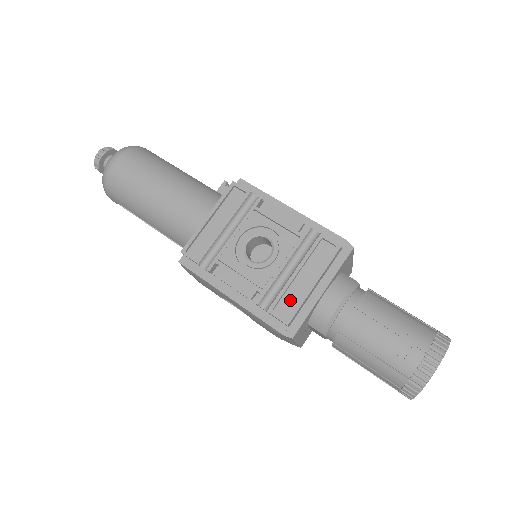
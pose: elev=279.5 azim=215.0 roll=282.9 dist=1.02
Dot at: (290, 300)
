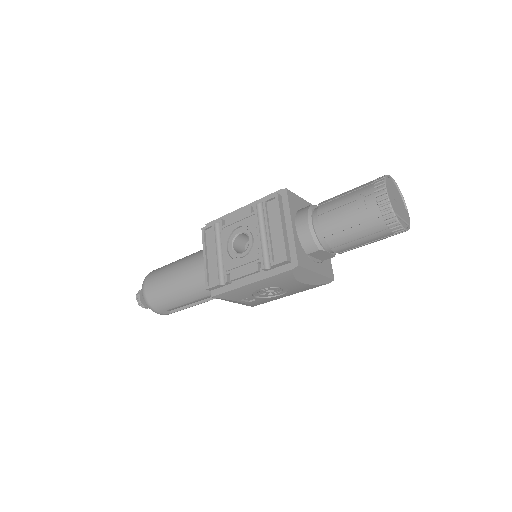
Dot at: (278, 248)
